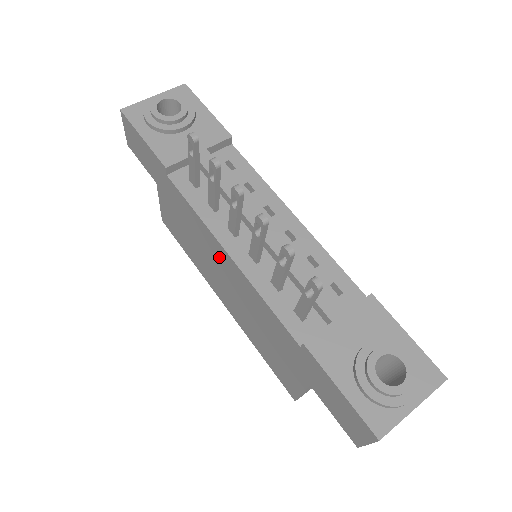
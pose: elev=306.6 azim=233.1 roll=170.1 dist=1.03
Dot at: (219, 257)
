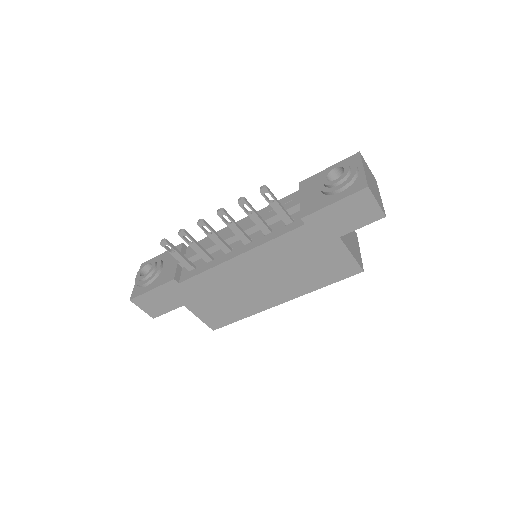
Dot at: (241, 270)
